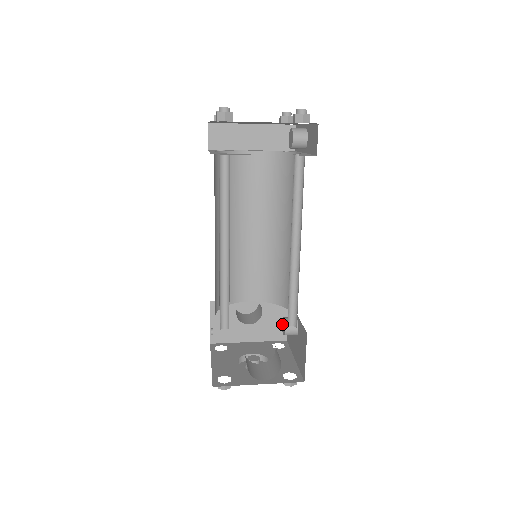
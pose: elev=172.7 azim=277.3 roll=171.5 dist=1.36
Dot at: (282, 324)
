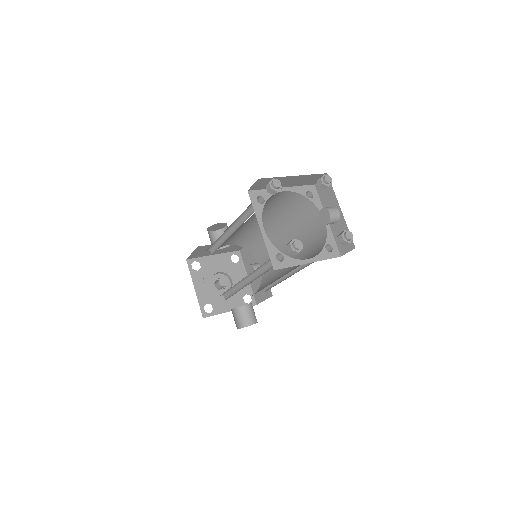
Dot at: (250, 267)
